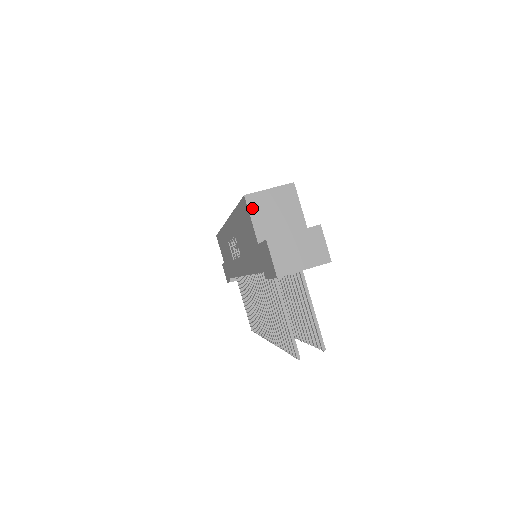
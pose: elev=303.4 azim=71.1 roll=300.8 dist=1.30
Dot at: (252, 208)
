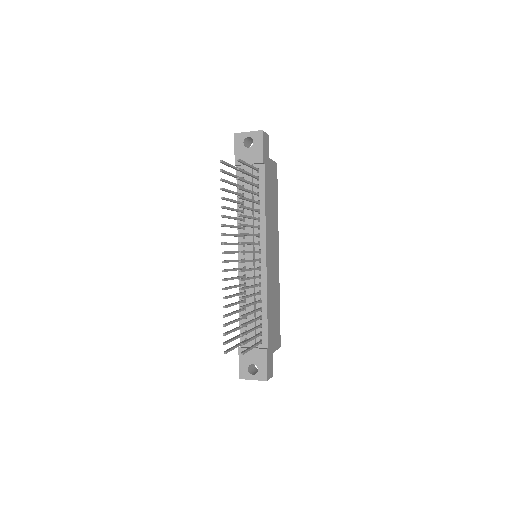
Dot at: occluded
